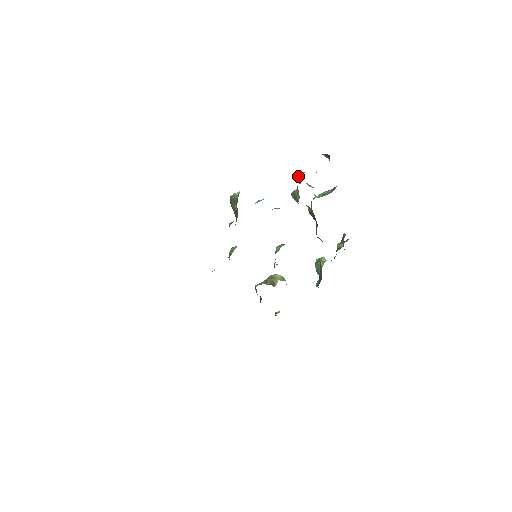
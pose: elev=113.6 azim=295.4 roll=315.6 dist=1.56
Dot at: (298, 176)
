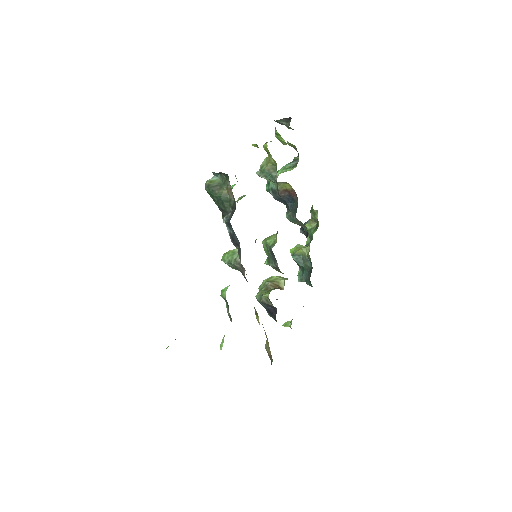
Dot at: occluded
